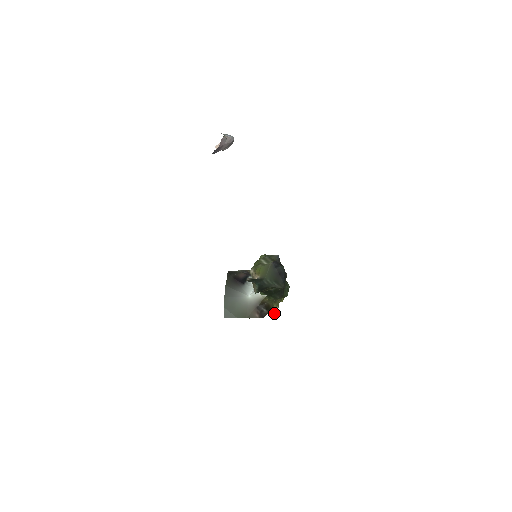
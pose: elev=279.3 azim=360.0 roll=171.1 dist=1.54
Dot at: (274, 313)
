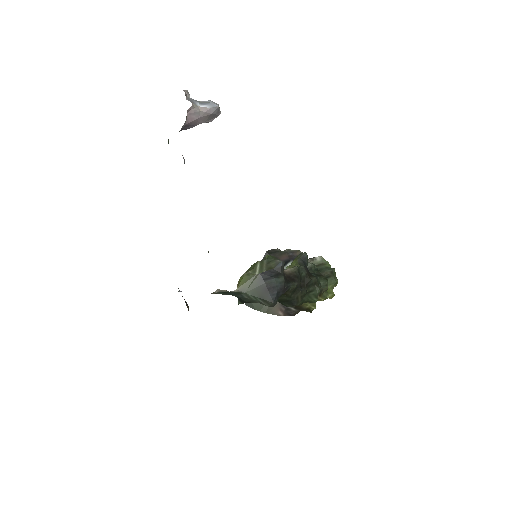
Dot at: (311, 312)
